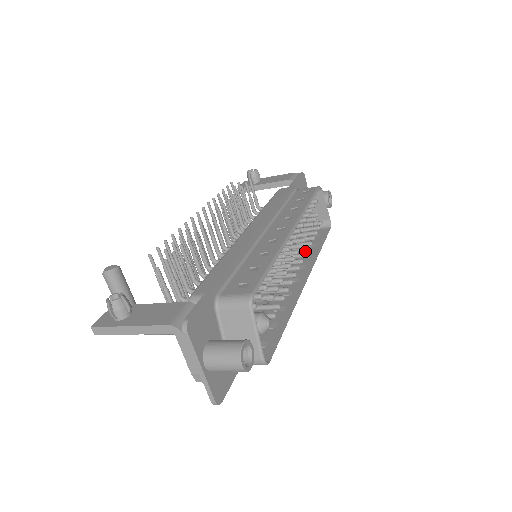
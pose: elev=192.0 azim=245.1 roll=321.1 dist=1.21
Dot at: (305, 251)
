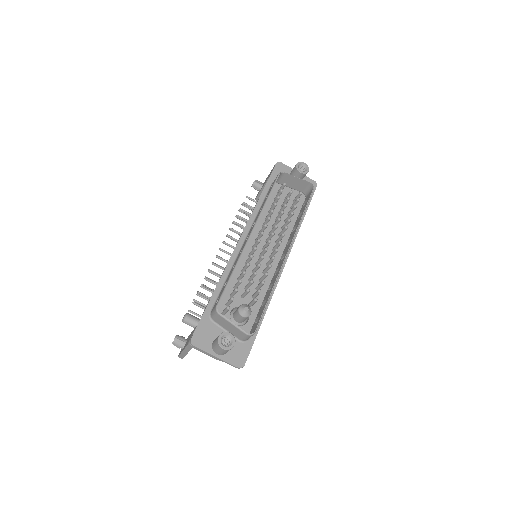
Dot at: occluded
